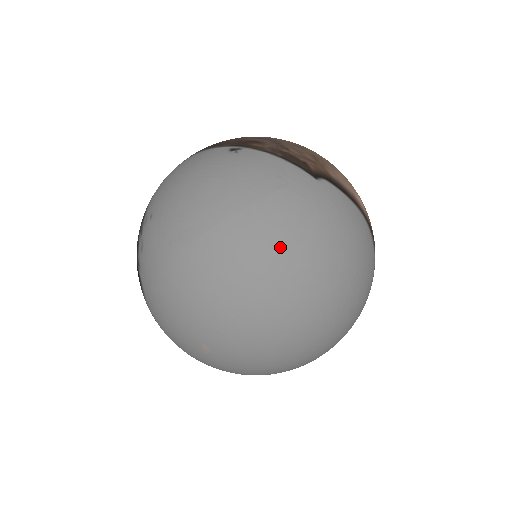
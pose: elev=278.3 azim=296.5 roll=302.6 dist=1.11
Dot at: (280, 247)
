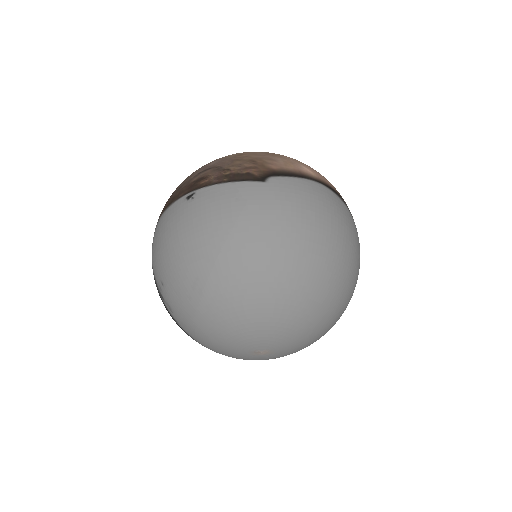
Dot at: (270, 253)
